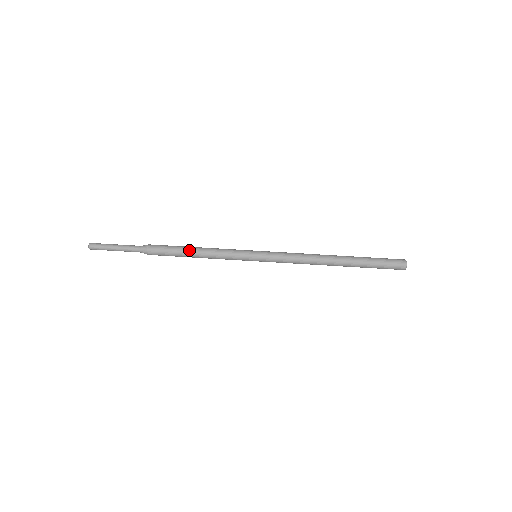
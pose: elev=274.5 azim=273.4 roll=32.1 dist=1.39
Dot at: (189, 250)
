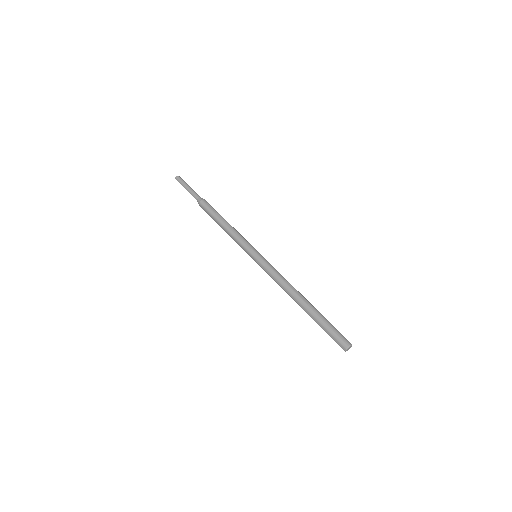
Dot at: (224, 219)
